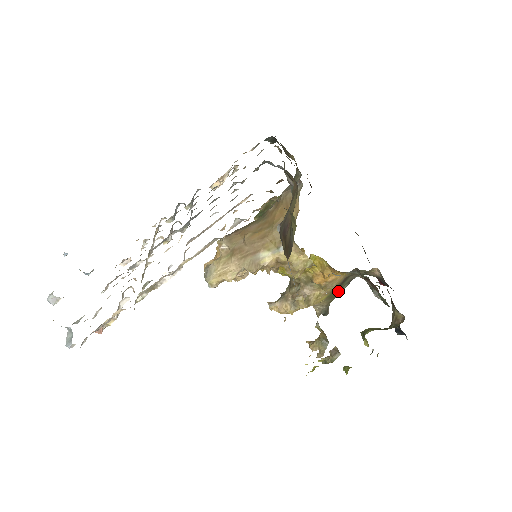
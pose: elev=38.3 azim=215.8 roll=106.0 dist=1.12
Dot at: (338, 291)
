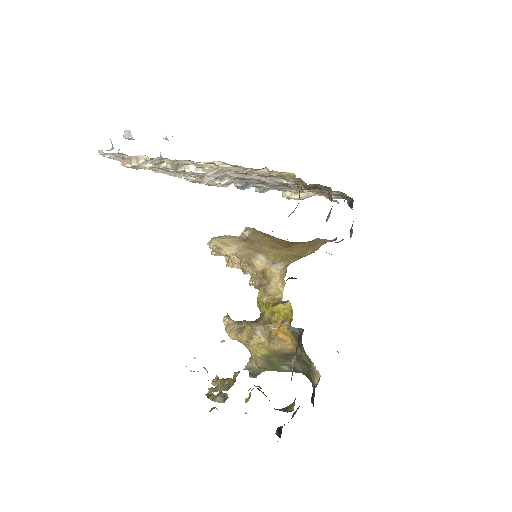
Dot at: (277, 362)
